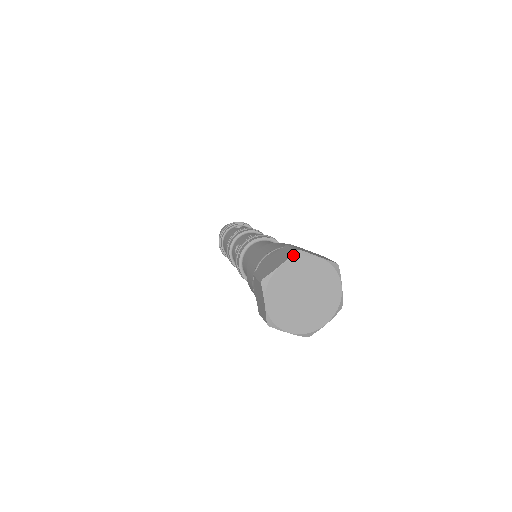
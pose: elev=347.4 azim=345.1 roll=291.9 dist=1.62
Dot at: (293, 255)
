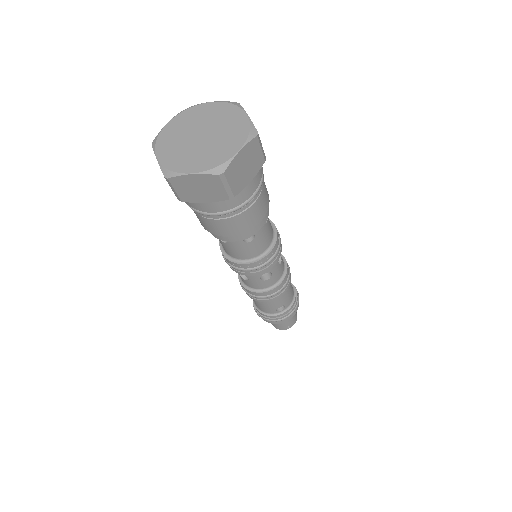
Dot at: (229, 102)
